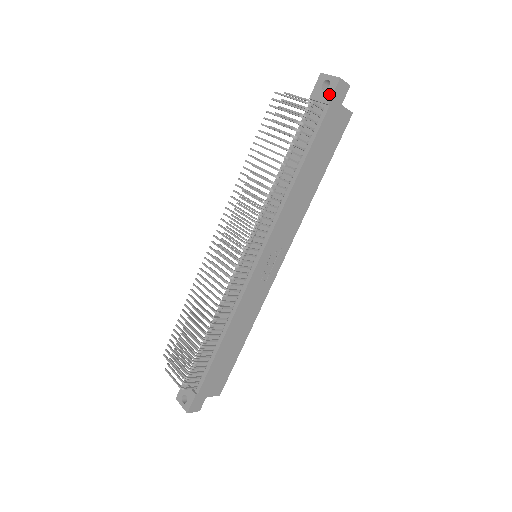
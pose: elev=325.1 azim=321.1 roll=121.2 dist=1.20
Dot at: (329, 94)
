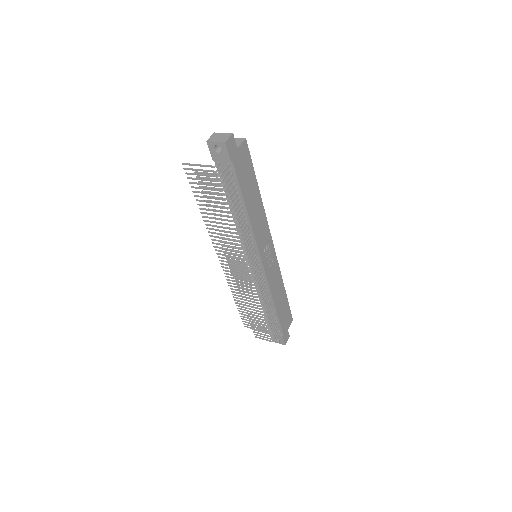
Dot at: (226, 155)
